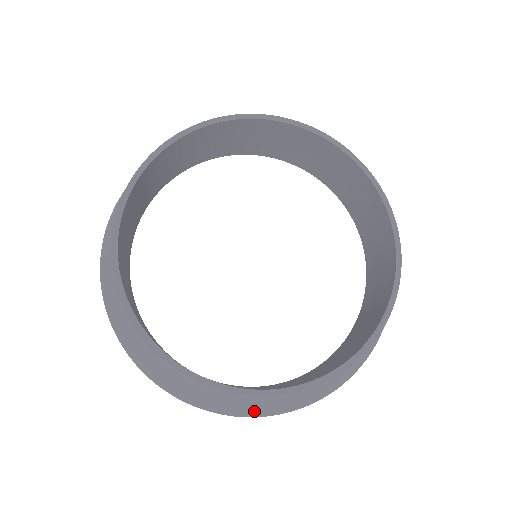
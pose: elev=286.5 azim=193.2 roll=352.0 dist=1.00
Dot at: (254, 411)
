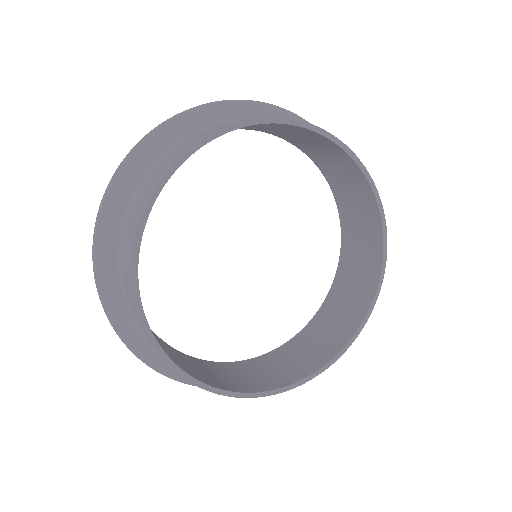
Dot at: occluded
